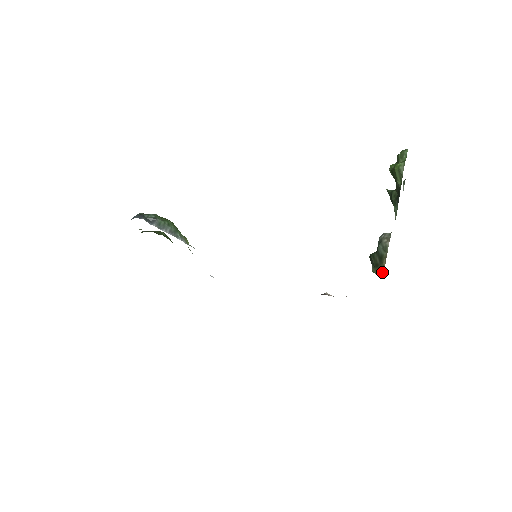
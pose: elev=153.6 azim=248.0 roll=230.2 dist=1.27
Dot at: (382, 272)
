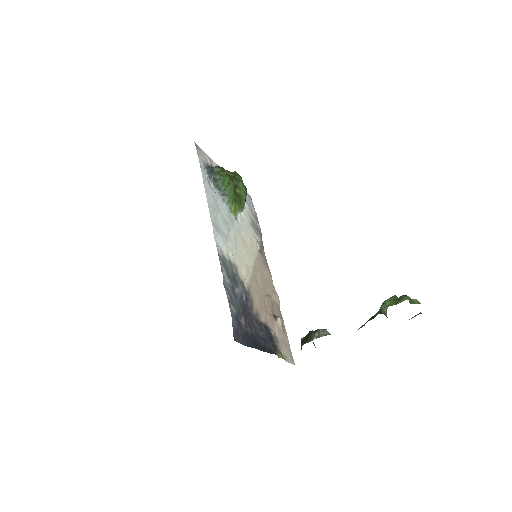
Dot at: occluded
